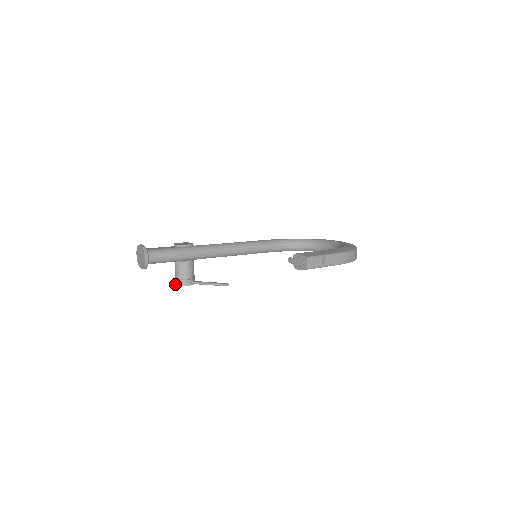
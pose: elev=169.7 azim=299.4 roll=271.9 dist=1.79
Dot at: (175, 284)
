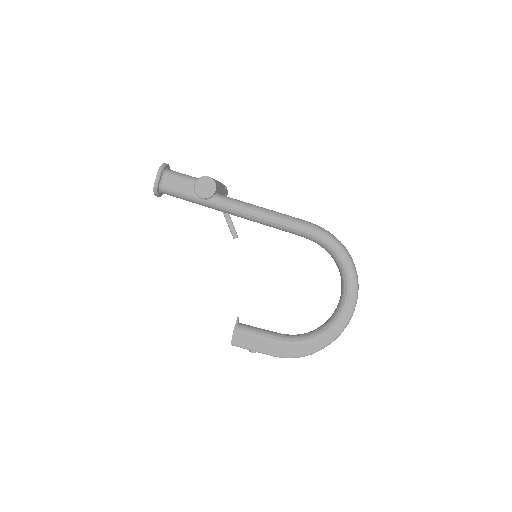
Dot at: occluded
